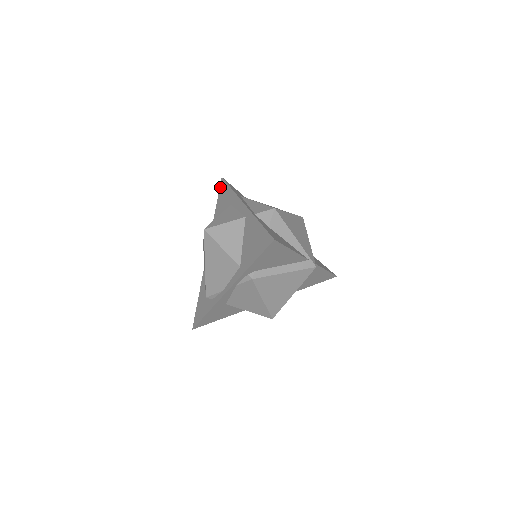
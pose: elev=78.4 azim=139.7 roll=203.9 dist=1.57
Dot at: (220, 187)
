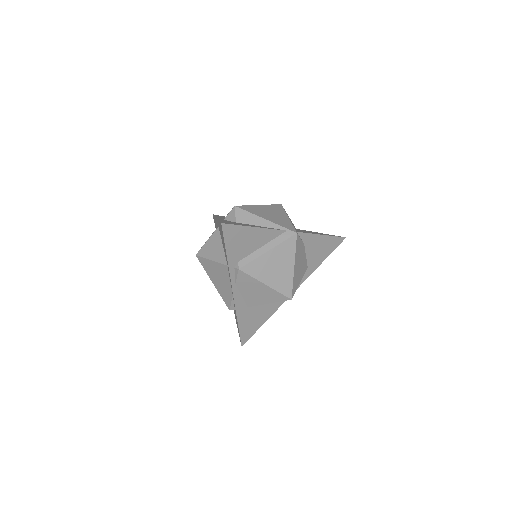
Dot at: (214, 222)
